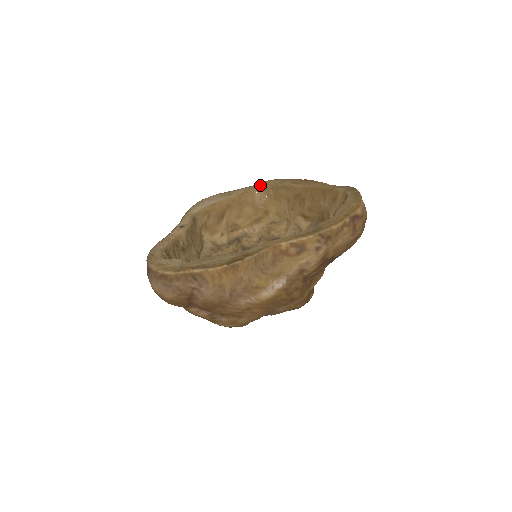
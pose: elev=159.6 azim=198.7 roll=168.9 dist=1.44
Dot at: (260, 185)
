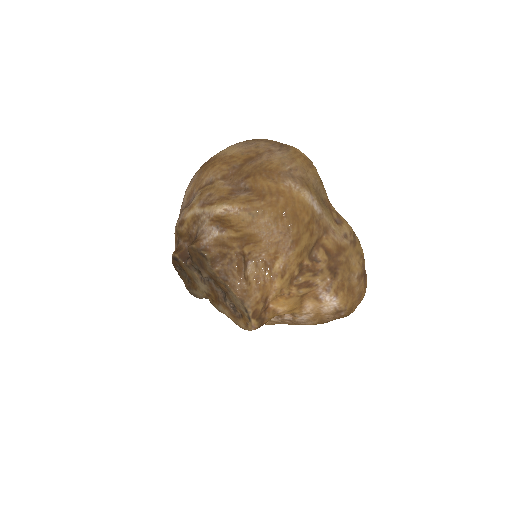
Dot at: occluded
